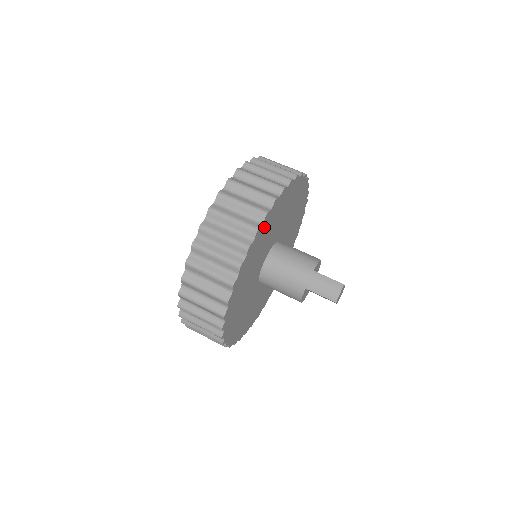
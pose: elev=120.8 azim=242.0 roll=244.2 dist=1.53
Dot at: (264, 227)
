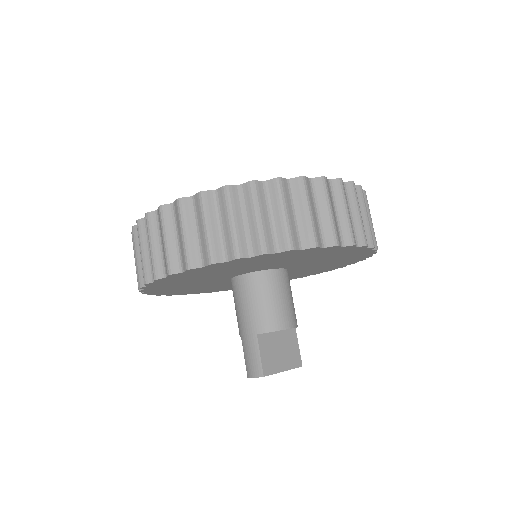
Dot at: (195, 272)
